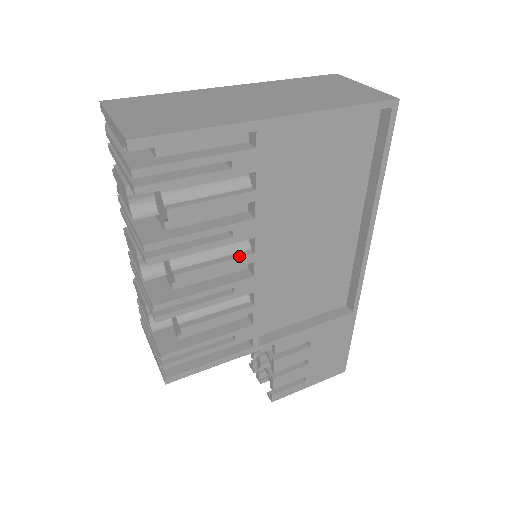
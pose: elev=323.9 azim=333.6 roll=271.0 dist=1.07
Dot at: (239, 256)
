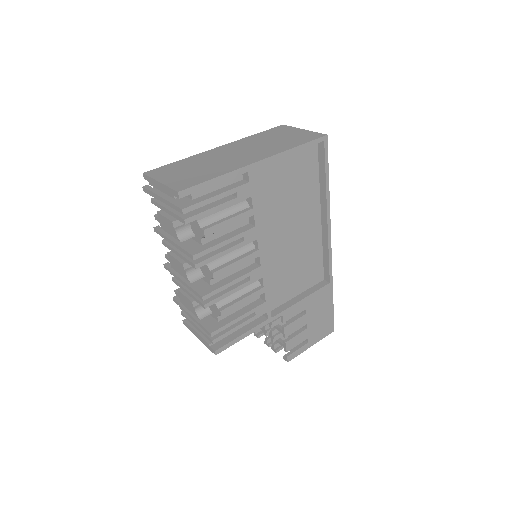
Dot at: (249, 254)
